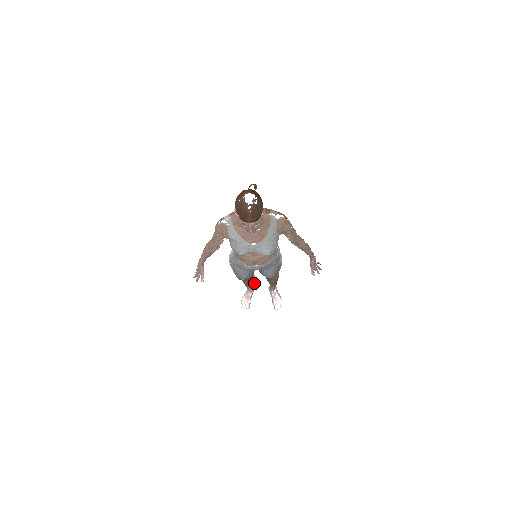
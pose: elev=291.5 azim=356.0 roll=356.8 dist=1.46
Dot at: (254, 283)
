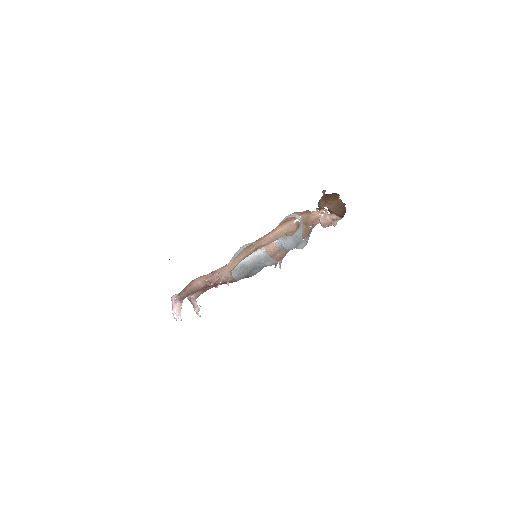
Dot at: (175, 295)
